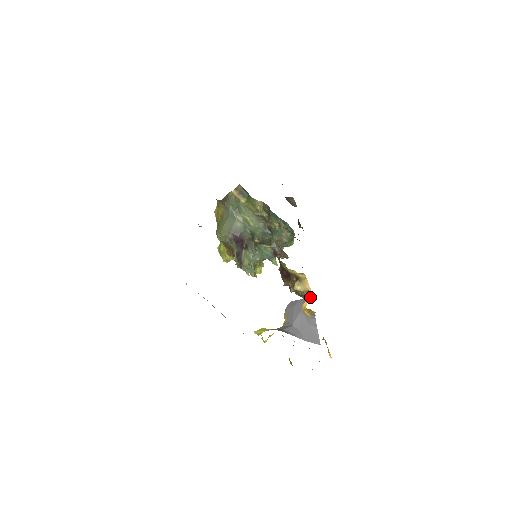
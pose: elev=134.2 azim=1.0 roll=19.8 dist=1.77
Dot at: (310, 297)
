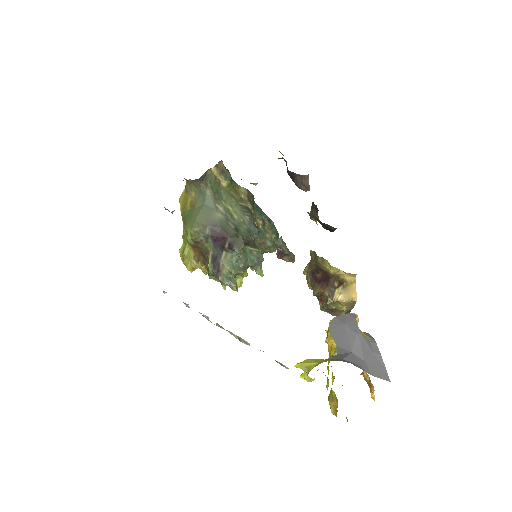
Dot at: (344, 313)
